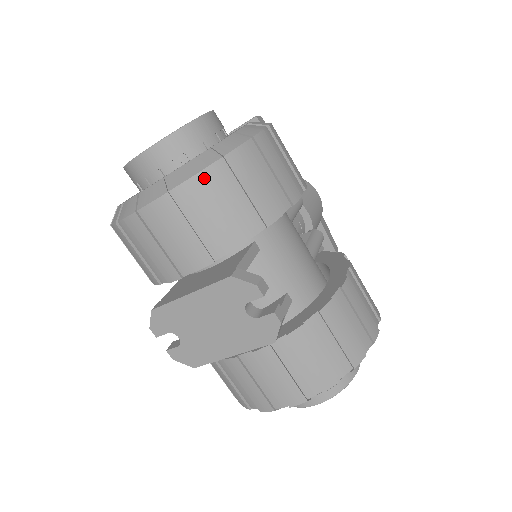
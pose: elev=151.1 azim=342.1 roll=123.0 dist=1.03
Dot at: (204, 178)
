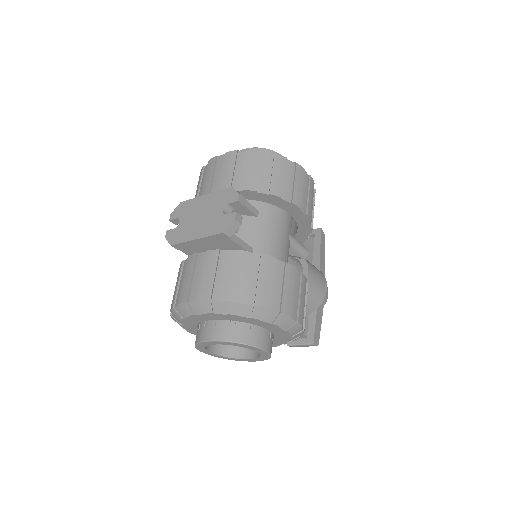
Dot at: (258, 153)
